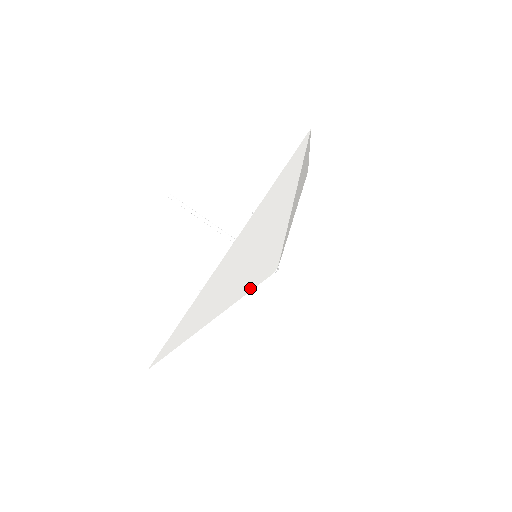
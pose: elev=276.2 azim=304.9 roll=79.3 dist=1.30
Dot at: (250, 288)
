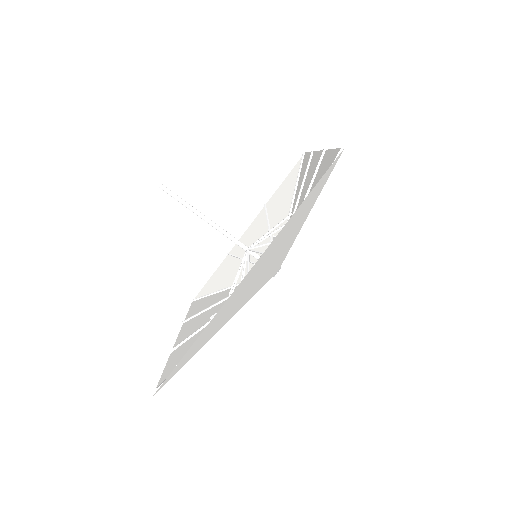
Dot at: (252, 295)
